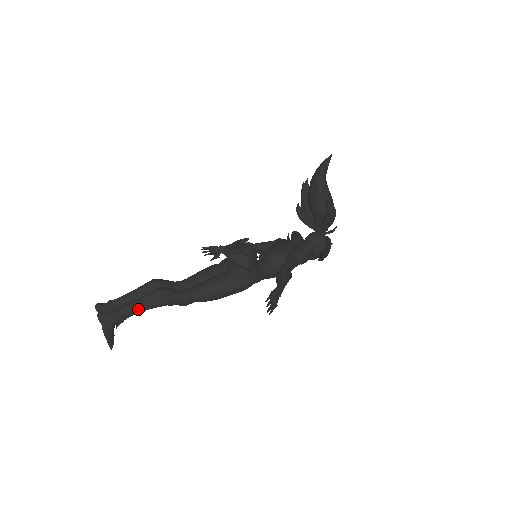
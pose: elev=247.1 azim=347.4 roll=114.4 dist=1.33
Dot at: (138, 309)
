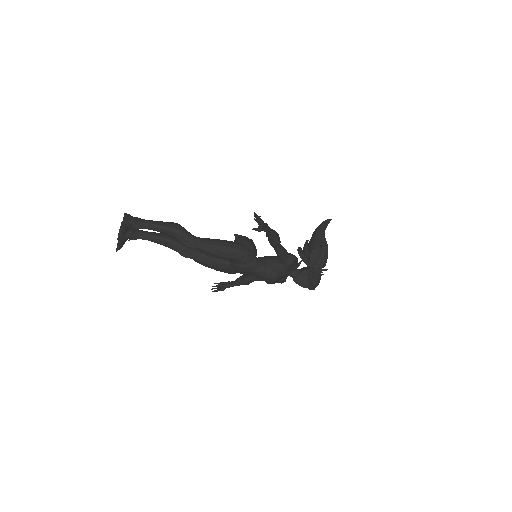
Dot at: (154, 224)
